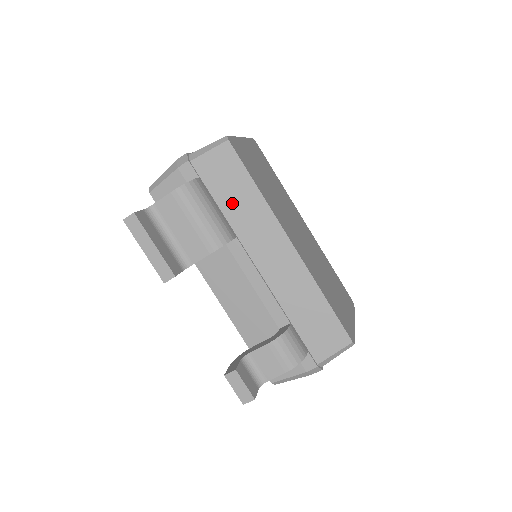
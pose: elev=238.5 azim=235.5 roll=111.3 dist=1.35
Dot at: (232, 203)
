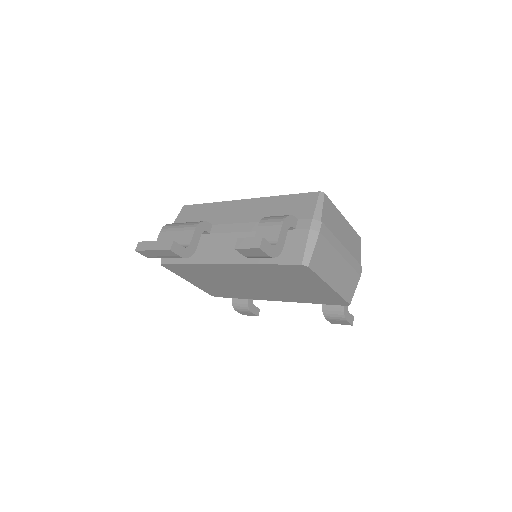
Dot at: (201, 219)
